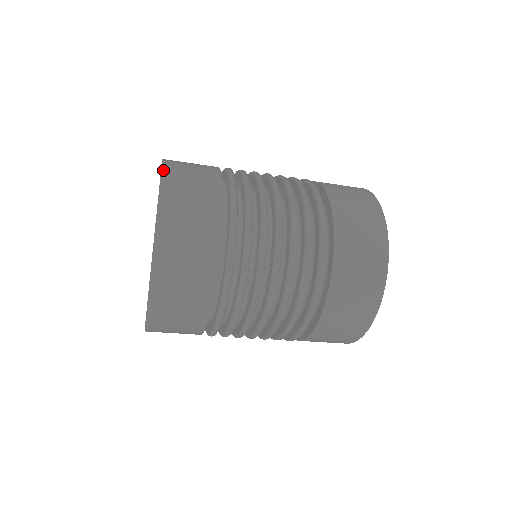
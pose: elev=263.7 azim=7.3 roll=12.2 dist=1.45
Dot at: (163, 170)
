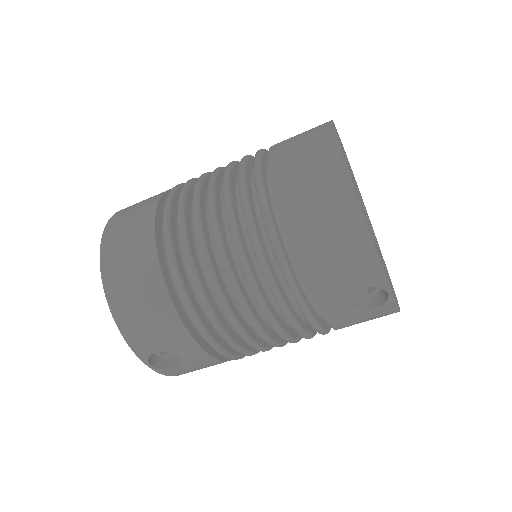
Dot at: occluded
